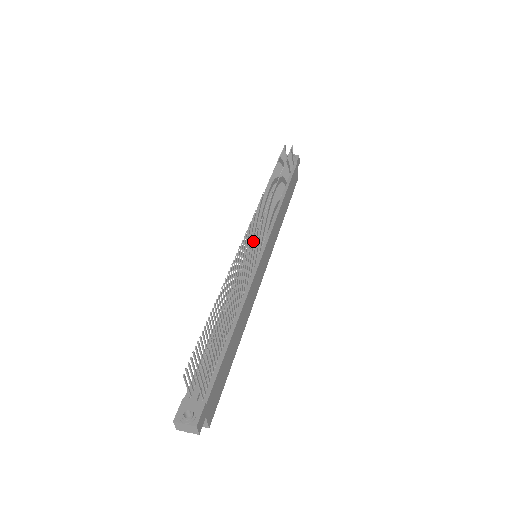
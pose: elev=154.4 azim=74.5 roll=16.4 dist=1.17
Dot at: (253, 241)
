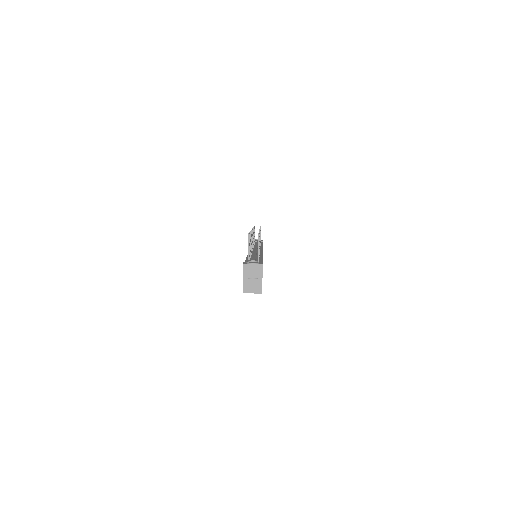
Dot at: occluded
